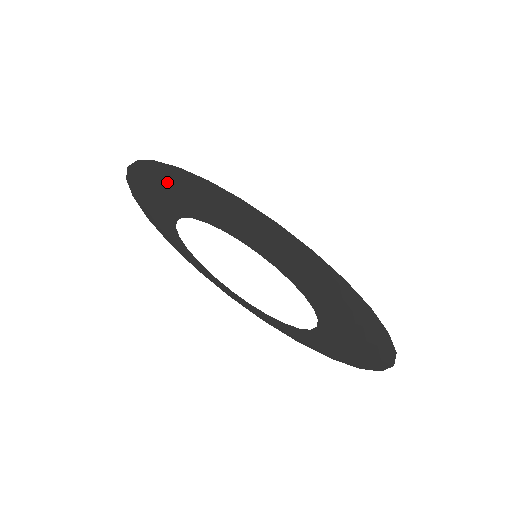
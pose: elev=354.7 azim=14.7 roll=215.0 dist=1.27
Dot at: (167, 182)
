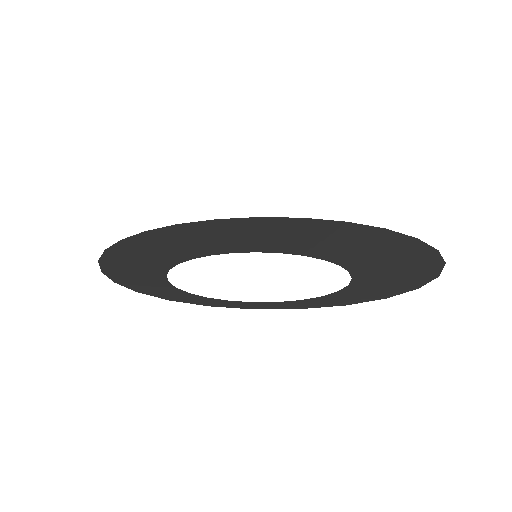
Dot at: (141, 249)
